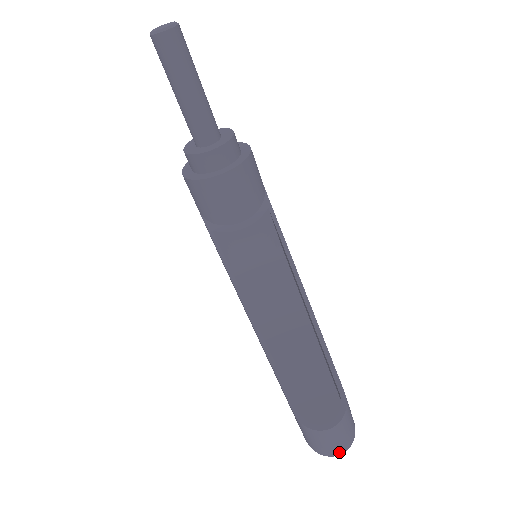
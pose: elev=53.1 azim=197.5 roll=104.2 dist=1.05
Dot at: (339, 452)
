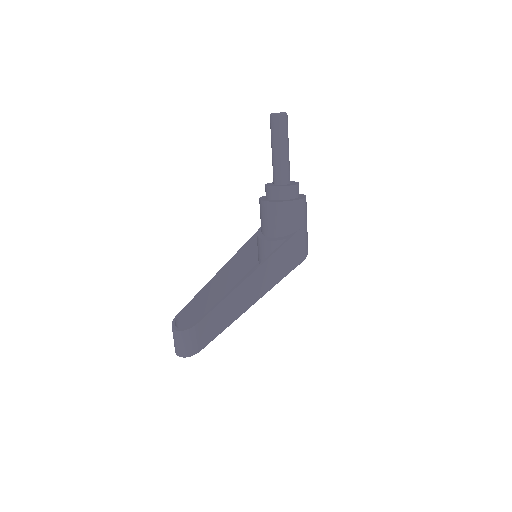
Dot at: (179, 354)
